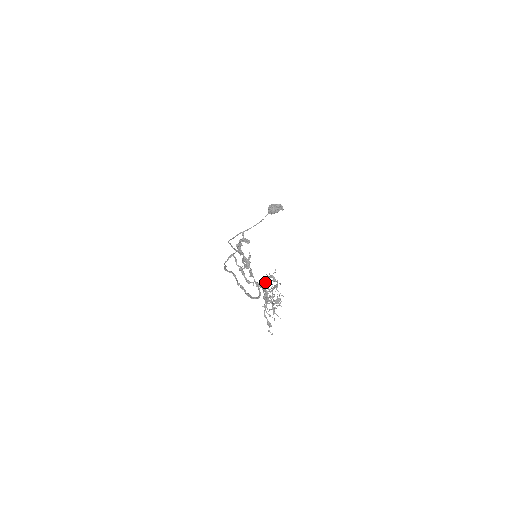
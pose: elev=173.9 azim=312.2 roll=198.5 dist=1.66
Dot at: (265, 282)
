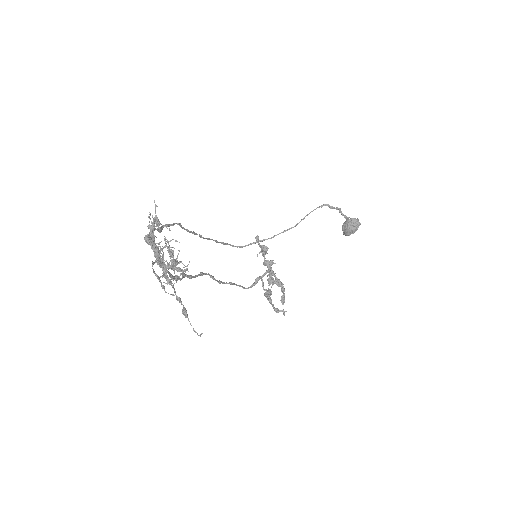
Dot at: occluded
